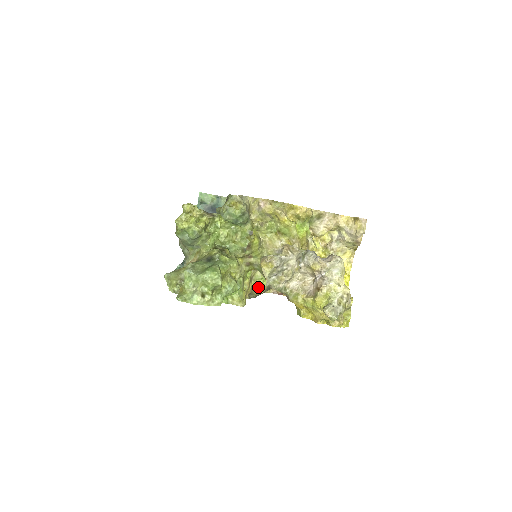
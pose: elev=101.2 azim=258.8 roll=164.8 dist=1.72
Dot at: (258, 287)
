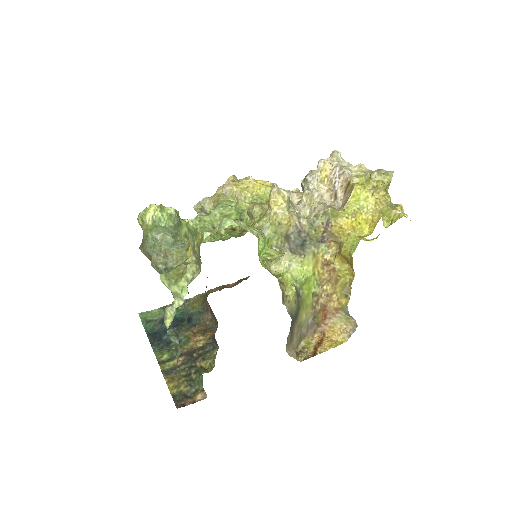
Dot at: (285, 284)
